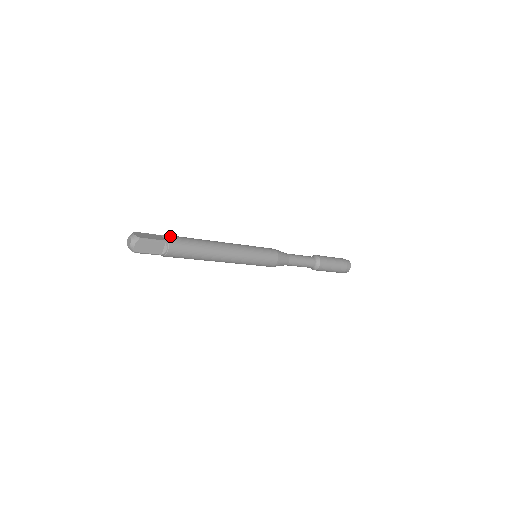
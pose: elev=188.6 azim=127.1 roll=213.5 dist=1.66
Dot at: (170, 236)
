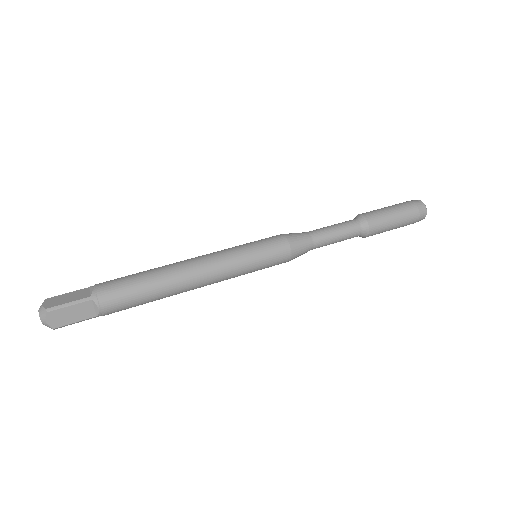
Dot at: (105, 308)
